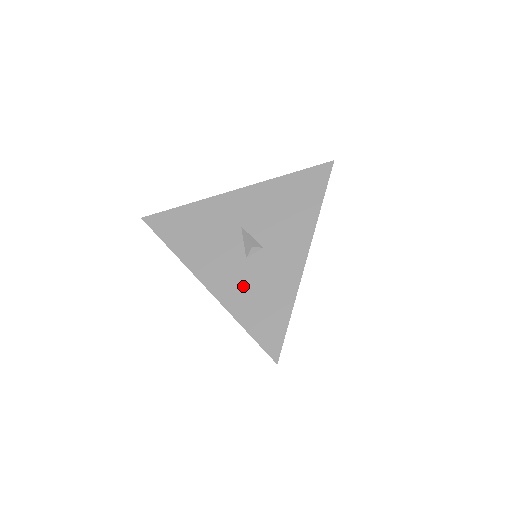
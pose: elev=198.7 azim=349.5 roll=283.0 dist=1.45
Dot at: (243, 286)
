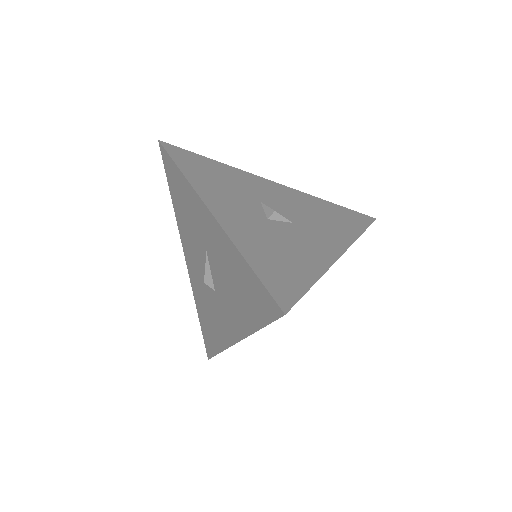
Dot at: (201, 295)
